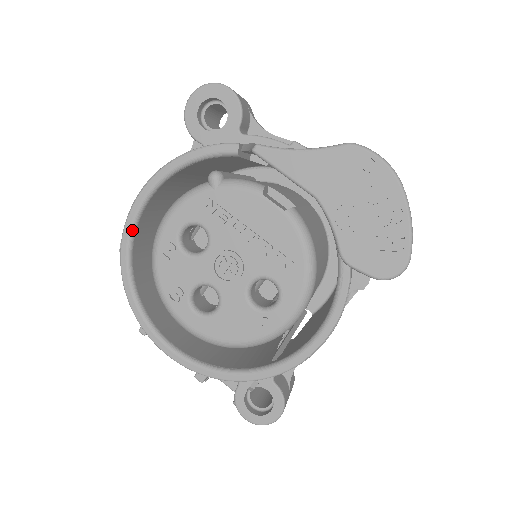
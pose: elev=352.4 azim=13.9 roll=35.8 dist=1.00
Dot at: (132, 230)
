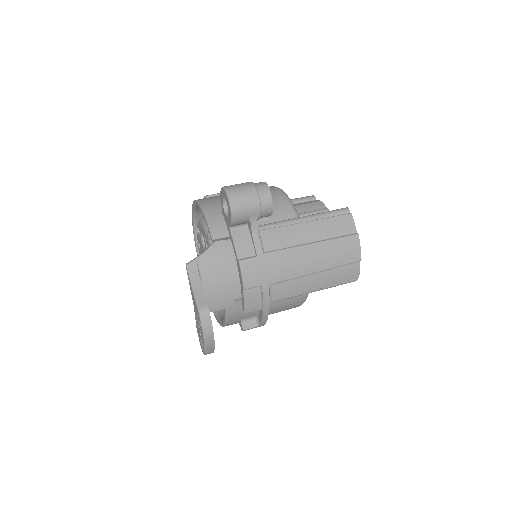
Dot at: (194, 207)
